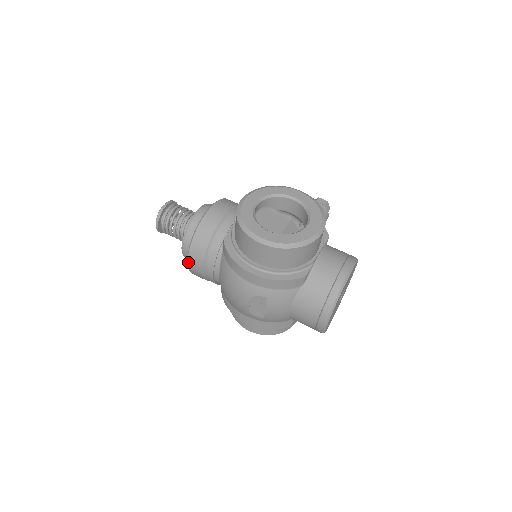
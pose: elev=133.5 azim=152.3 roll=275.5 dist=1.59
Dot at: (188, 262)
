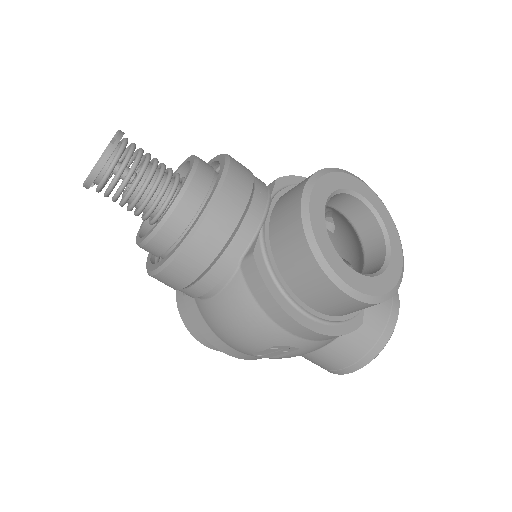
Dot at: (163, 270)
